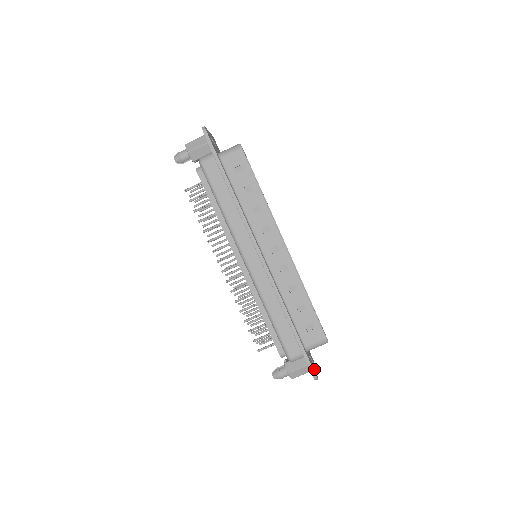
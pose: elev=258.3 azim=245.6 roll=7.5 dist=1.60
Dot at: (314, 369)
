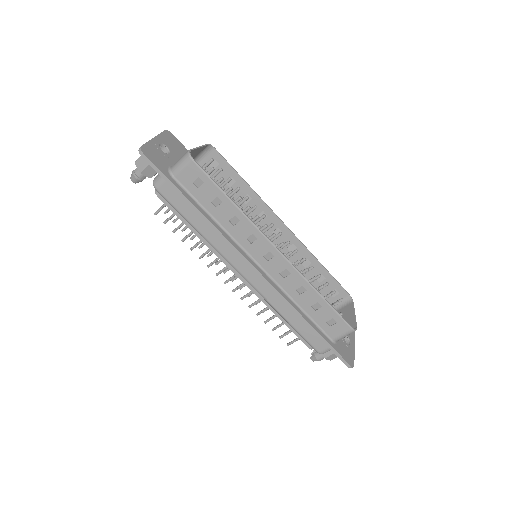
Dot at: (349, 354)
